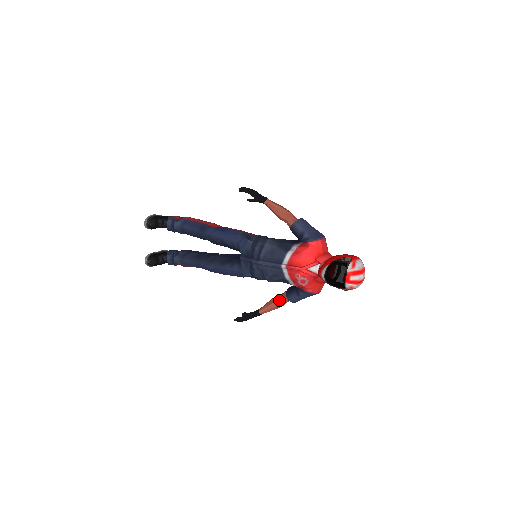
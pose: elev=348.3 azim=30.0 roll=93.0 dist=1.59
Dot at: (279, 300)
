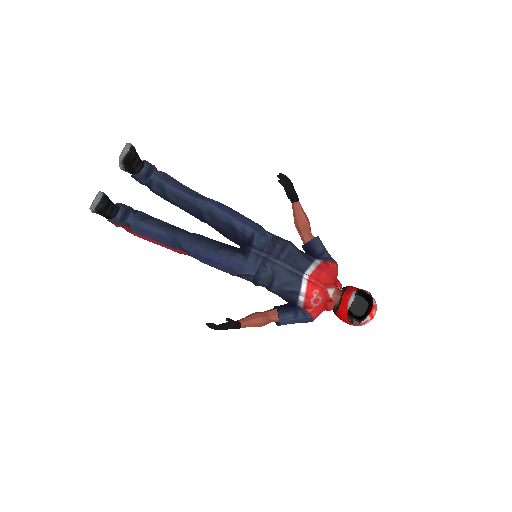
Dot at: (266, 316)
